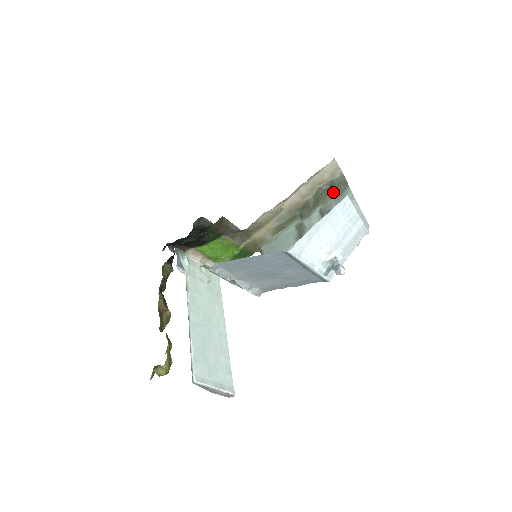
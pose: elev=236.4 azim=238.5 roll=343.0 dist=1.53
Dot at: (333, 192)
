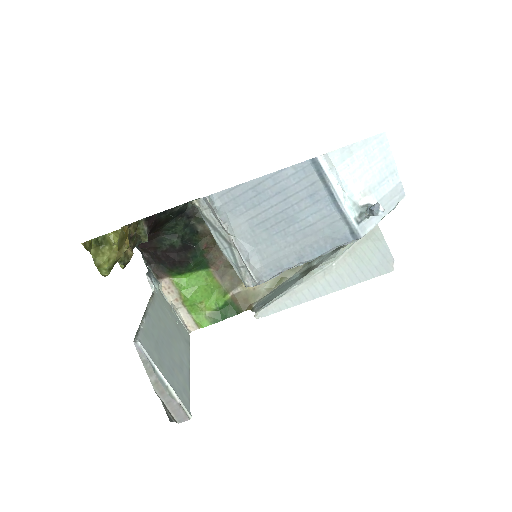
Dot at: occluded
